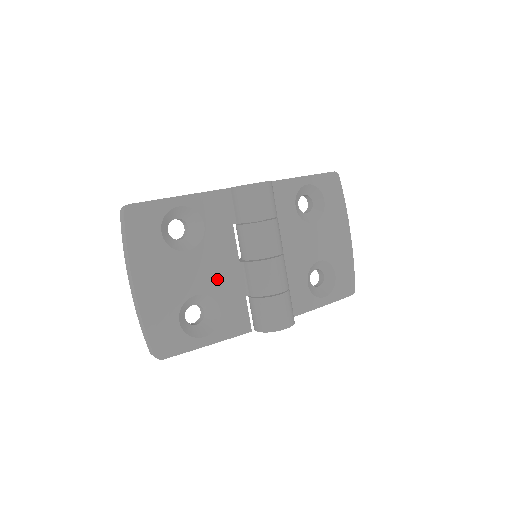
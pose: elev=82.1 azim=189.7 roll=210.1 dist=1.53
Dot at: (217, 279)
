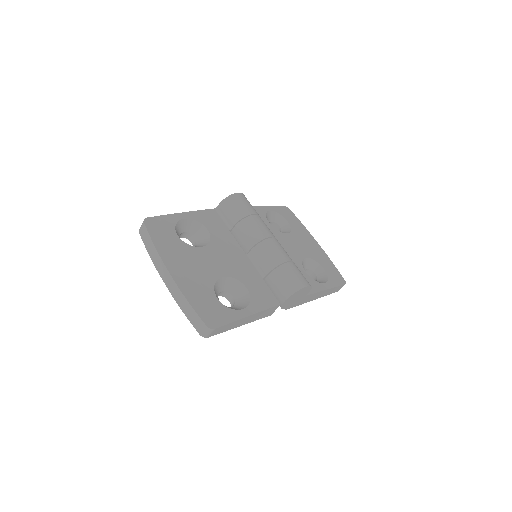
Dot at: (234, 266)
